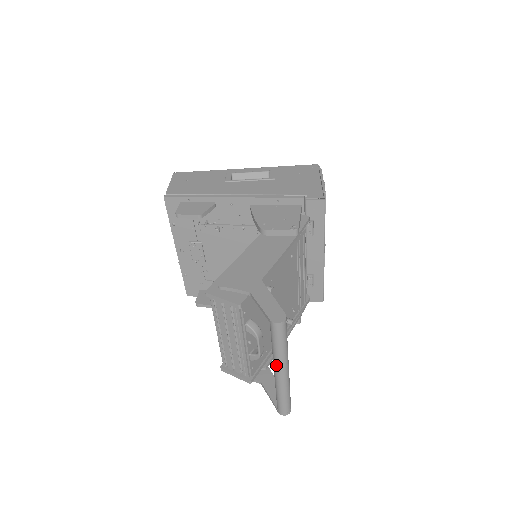
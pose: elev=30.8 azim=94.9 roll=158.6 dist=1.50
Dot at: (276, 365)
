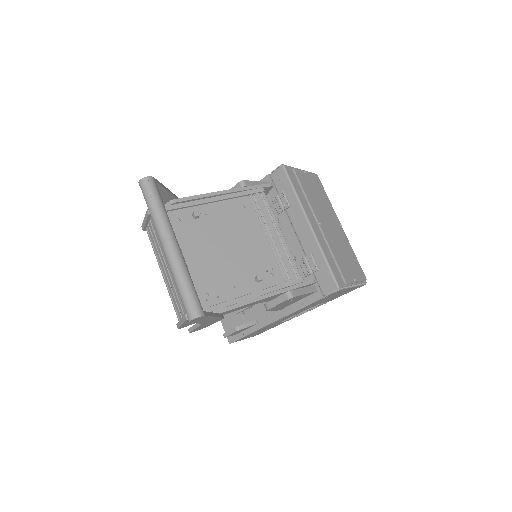
Dot at: (159, 238)
